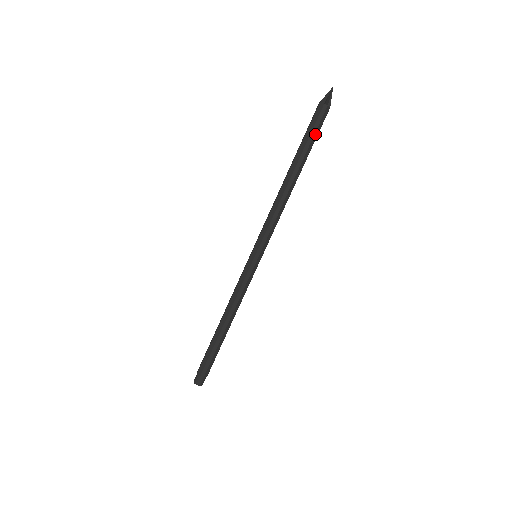
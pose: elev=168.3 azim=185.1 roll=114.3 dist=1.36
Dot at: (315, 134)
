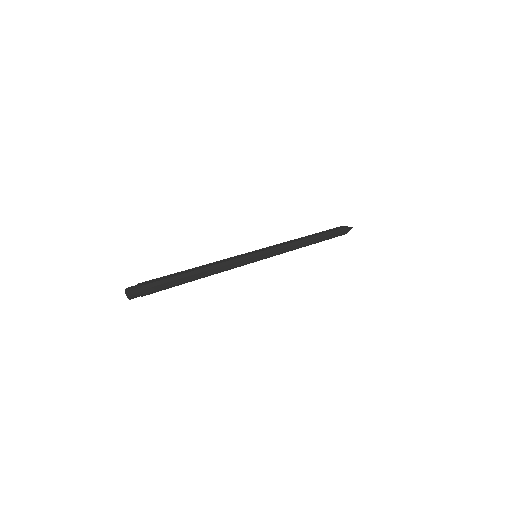
Dot at: (334, 234)
